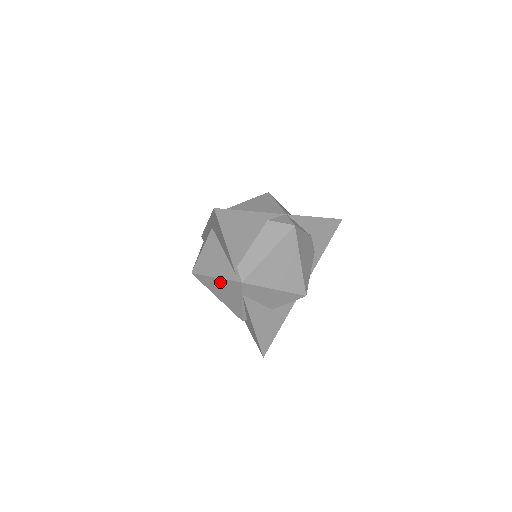
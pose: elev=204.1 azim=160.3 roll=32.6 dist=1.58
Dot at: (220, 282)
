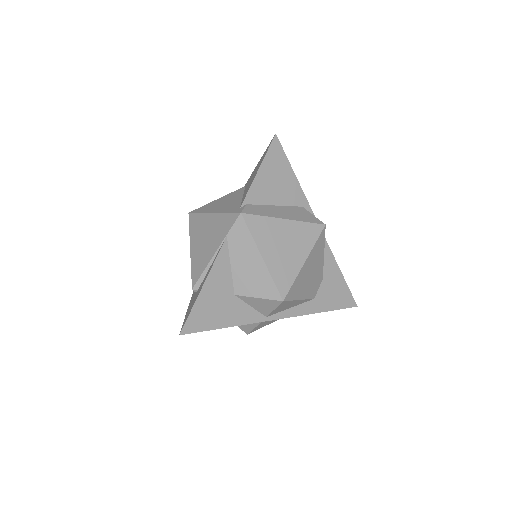
Dot at: (213, 219)
